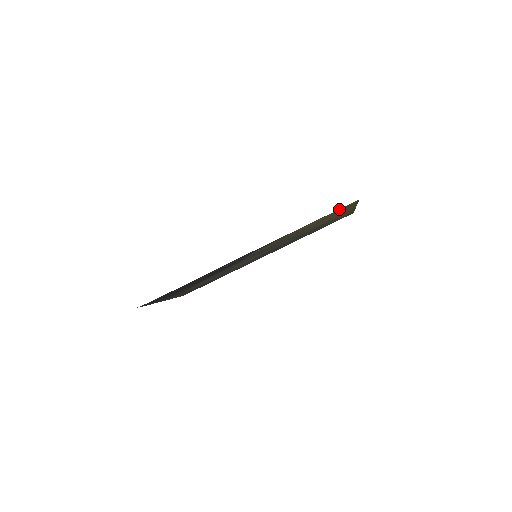
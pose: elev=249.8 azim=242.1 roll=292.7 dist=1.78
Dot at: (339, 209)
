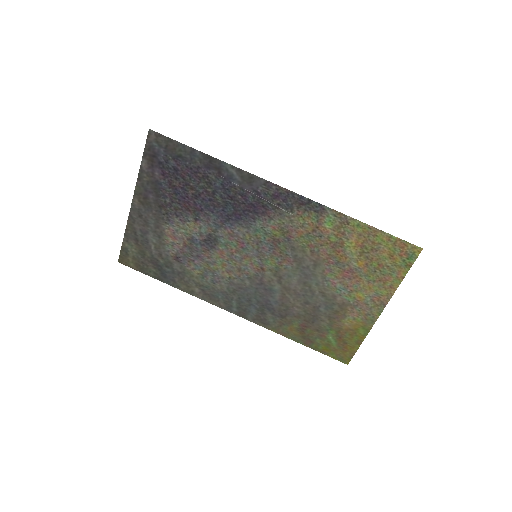
Dot at: (398, 241)
